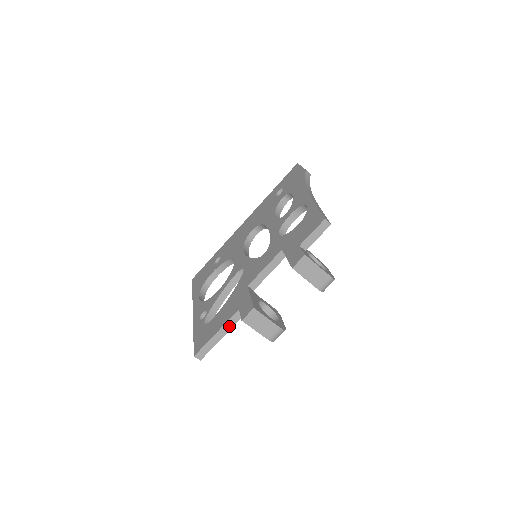
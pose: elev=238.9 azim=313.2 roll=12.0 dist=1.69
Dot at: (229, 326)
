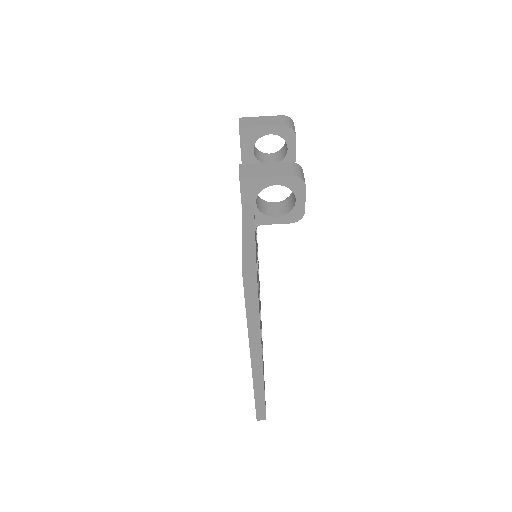
Dot at: (249, 224)
